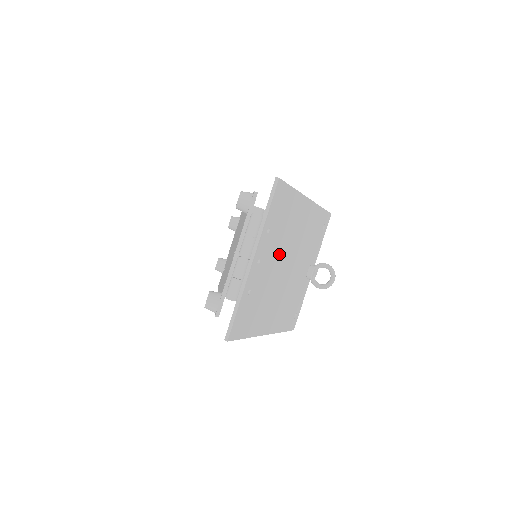
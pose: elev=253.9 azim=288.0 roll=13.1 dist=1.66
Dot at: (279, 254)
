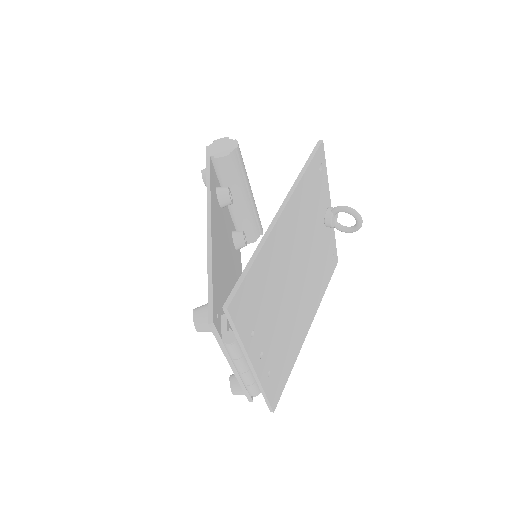
Dot at: (280, 302)
